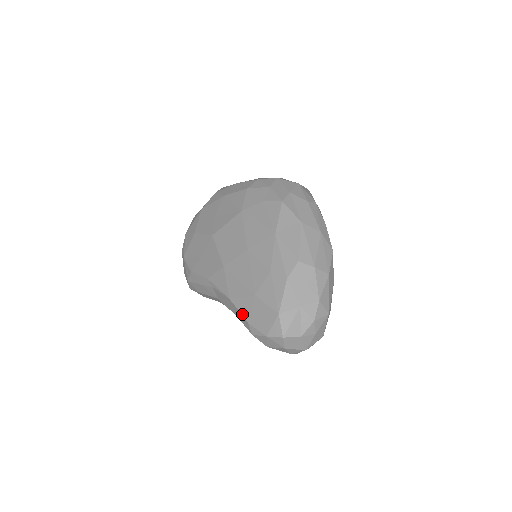
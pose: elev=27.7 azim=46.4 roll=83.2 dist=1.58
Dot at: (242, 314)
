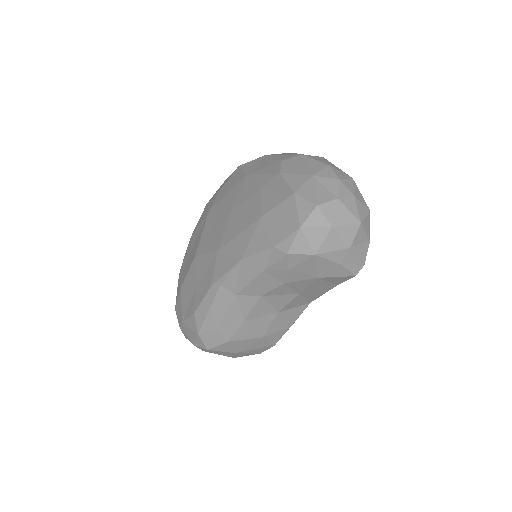
Dot at: (262, 250)
